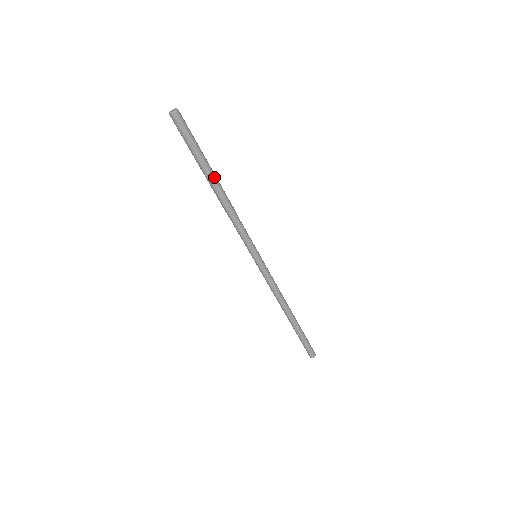
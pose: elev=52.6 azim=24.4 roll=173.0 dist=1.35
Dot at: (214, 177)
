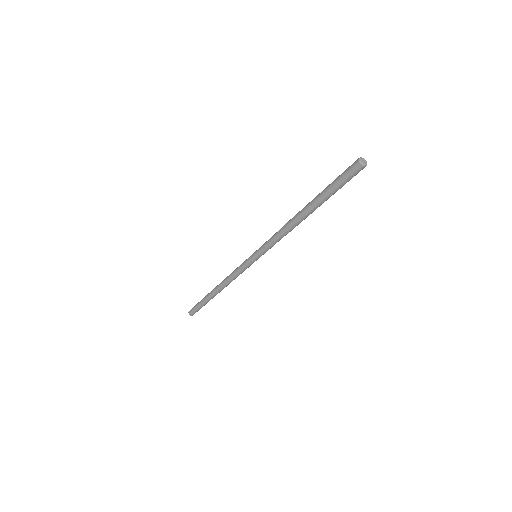
Dot at: occluded
